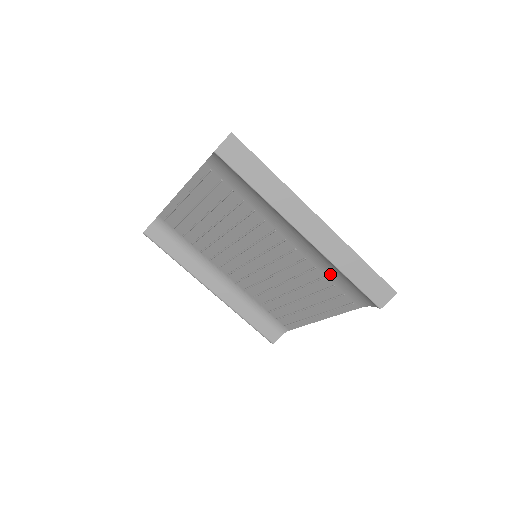
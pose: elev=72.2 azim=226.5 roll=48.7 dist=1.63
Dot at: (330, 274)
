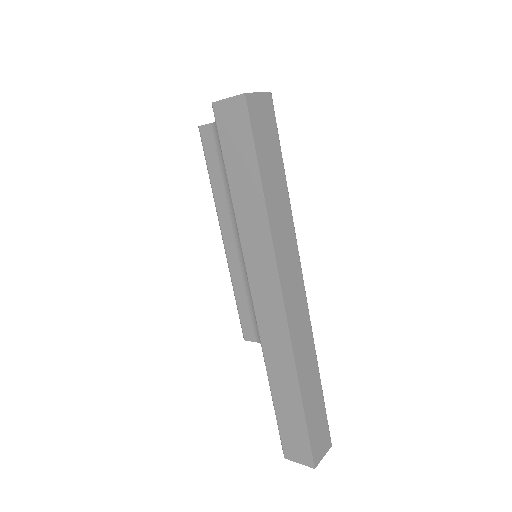
Dot at: occluded
